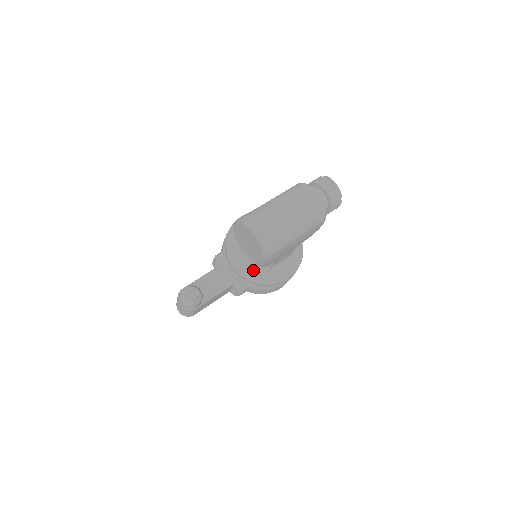
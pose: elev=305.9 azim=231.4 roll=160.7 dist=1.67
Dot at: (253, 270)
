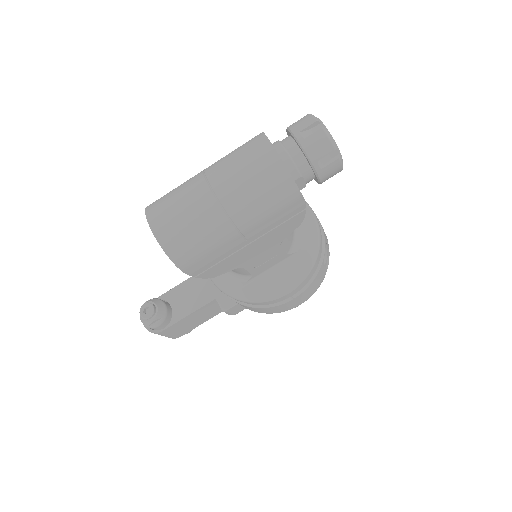
Dot at: (229, 279)
